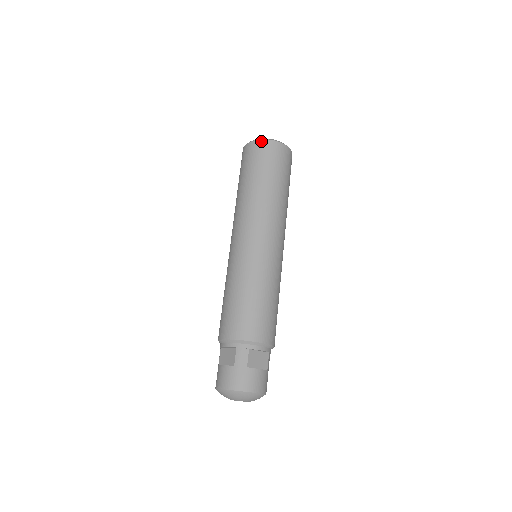
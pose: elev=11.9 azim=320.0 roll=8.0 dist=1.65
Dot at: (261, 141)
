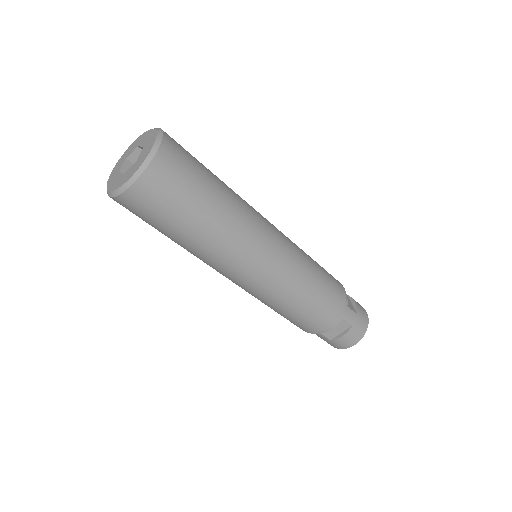
Dot at: occluded
